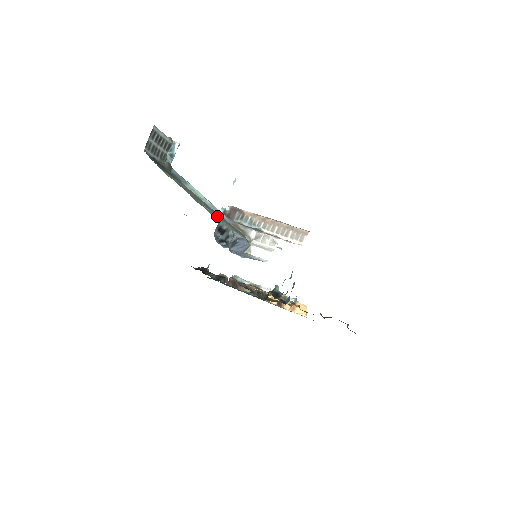
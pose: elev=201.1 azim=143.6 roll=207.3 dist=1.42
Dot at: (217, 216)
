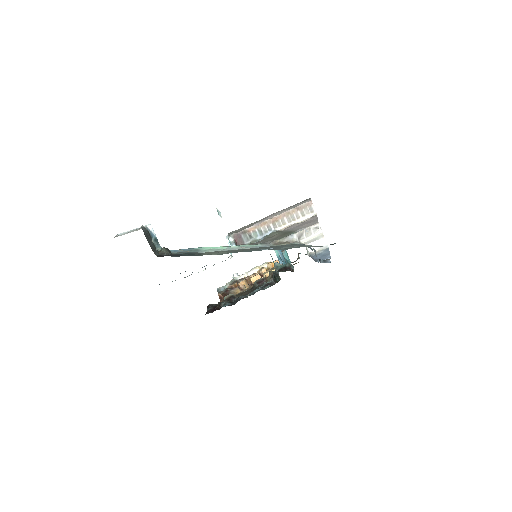
Dot at: (295, 246)
